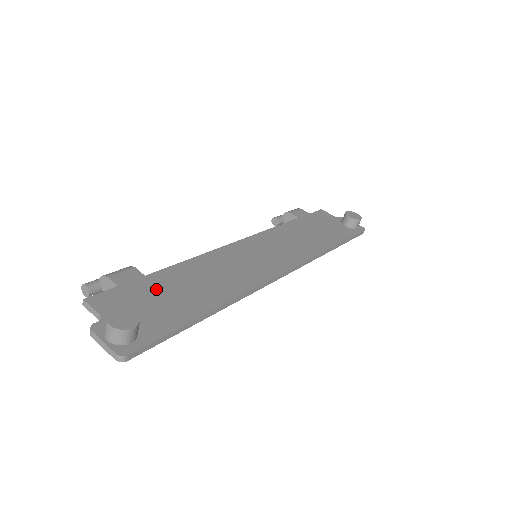
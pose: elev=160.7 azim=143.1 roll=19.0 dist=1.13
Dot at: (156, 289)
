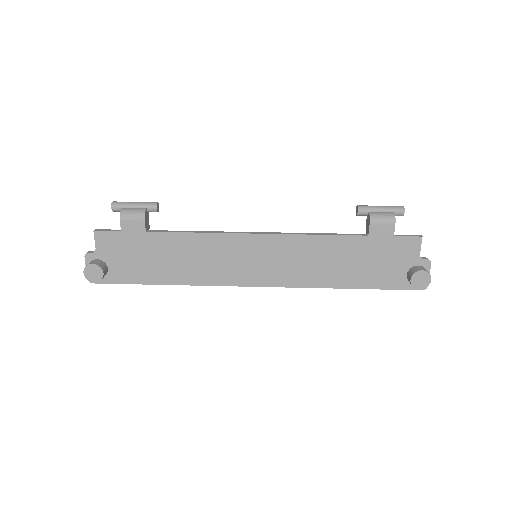
Dot at: (143, 248)
